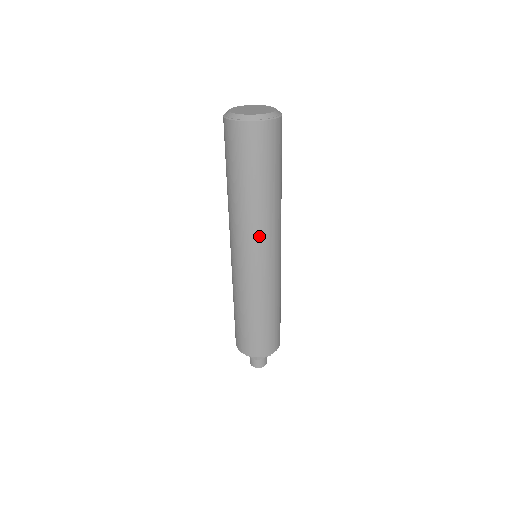
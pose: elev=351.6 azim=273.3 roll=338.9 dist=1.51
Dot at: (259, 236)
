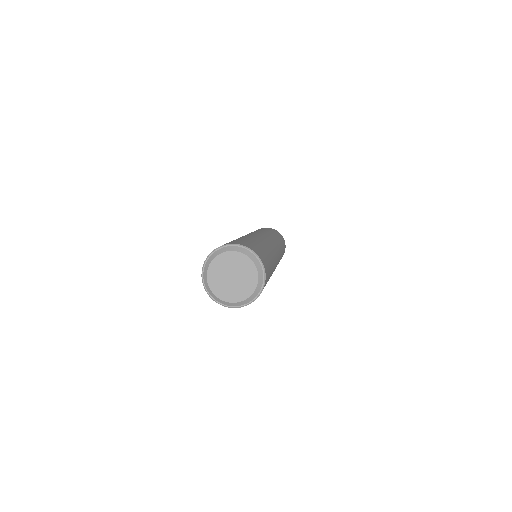
Dot at: occluded
